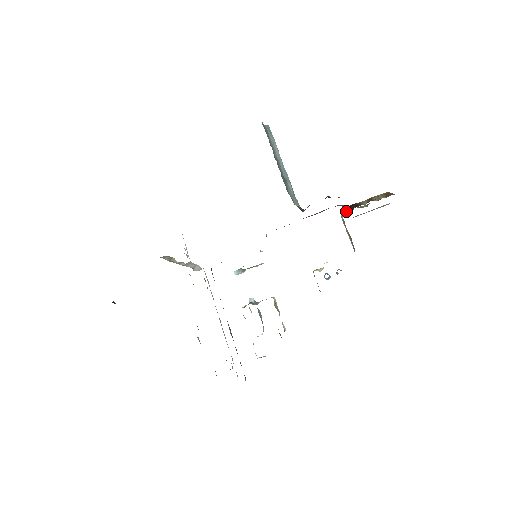
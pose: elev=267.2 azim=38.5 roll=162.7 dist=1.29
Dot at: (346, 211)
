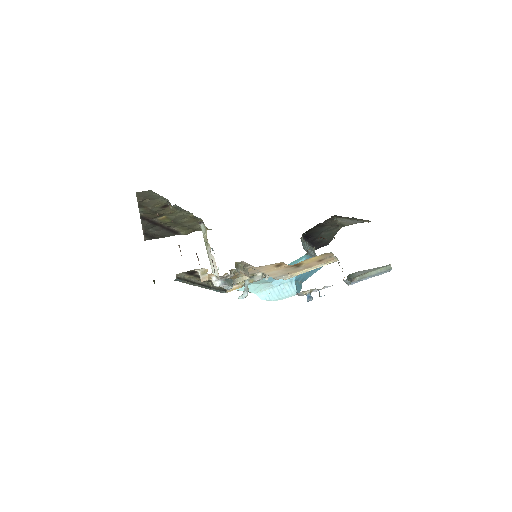
Dot at: occluded
